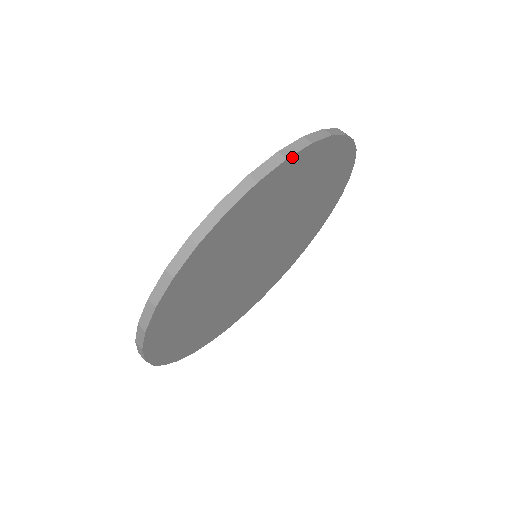
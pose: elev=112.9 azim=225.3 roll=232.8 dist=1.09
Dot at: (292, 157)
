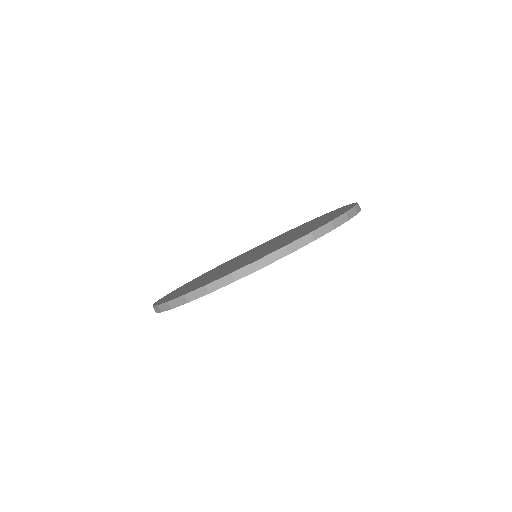
Dot at: (242, 277)
